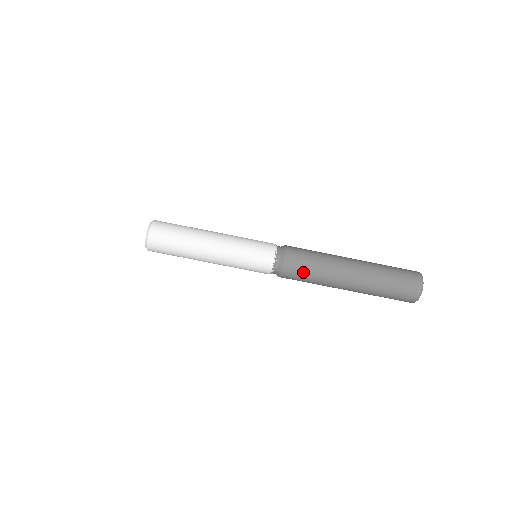
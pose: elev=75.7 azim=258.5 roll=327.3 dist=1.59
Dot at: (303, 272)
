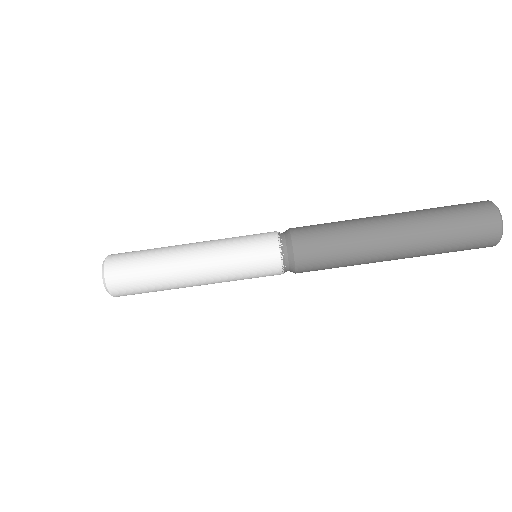
Dot at: (323, 240)
